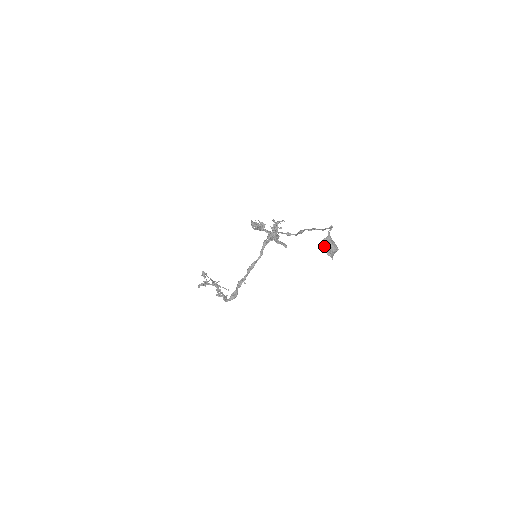
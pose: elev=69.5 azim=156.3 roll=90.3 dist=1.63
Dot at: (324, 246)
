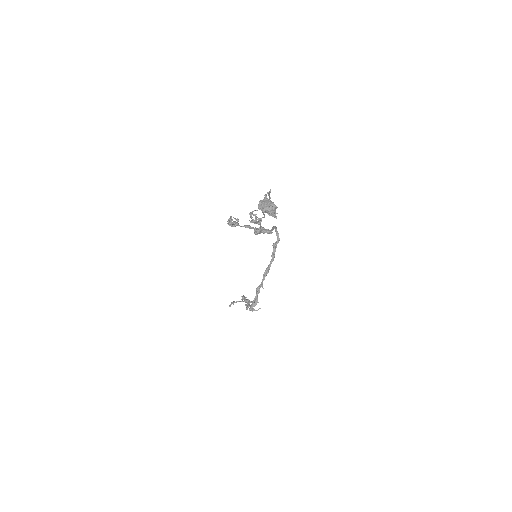
Dot at: (259, 207)
